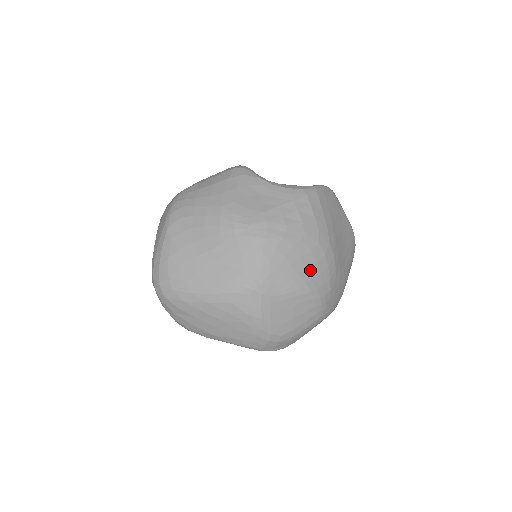
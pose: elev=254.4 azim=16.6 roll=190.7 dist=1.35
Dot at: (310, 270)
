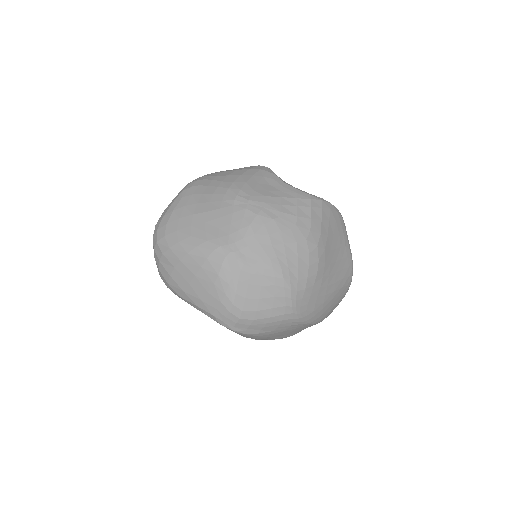
Dot at: (289, 259)
